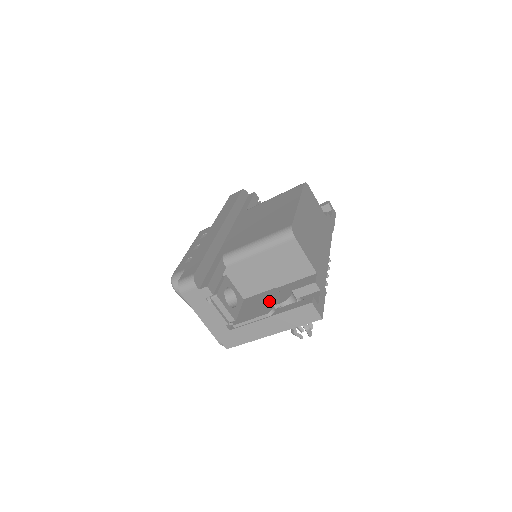
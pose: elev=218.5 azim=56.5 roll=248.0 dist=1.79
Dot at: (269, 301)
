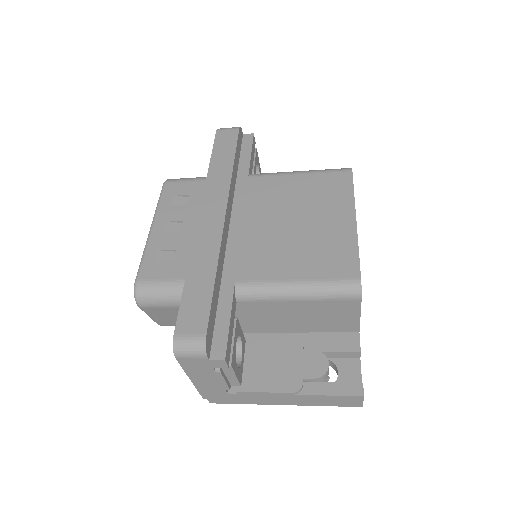
Dot at: (292, 365)
